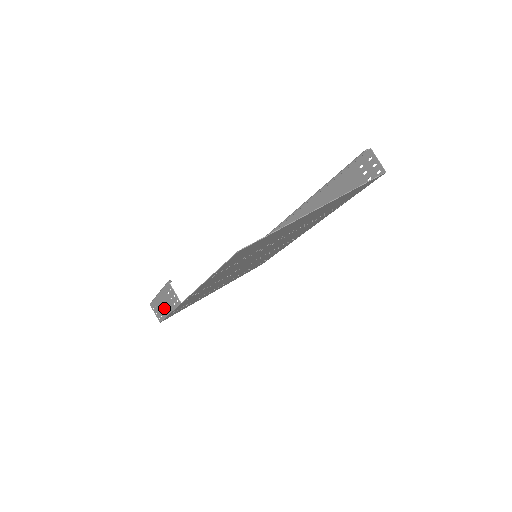
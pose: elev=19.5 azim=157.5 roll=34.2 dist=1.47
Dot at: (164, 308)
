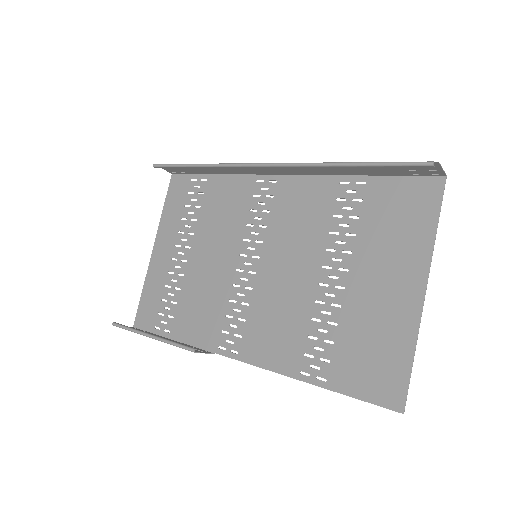
Dot at: occluded
